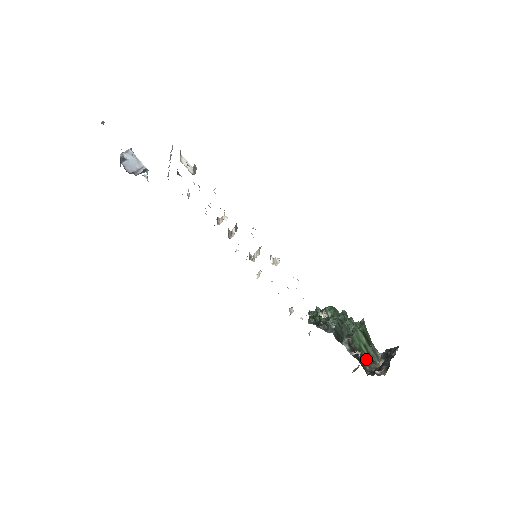
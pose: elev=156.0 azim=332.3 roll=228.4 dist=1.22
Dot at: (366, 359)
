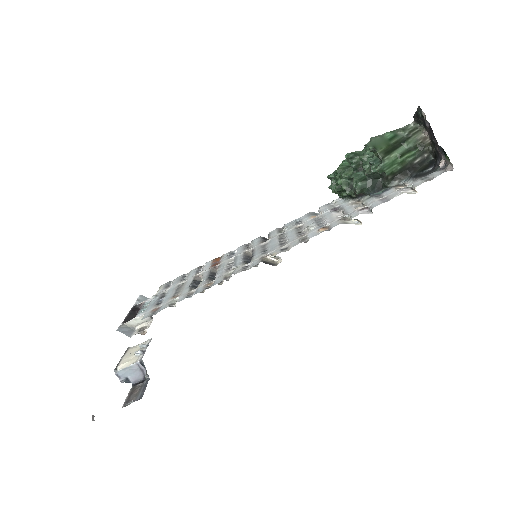
Dot at: (415, 156)
